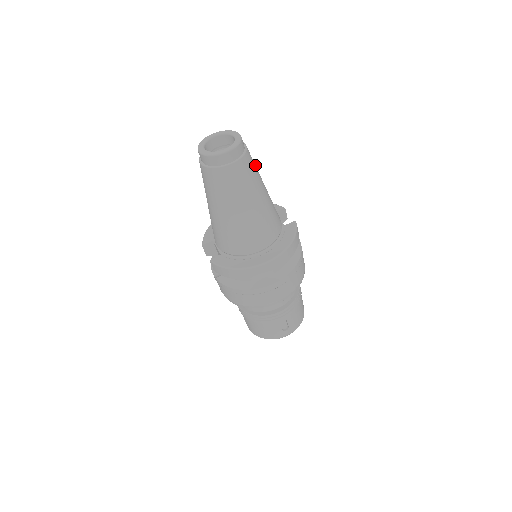
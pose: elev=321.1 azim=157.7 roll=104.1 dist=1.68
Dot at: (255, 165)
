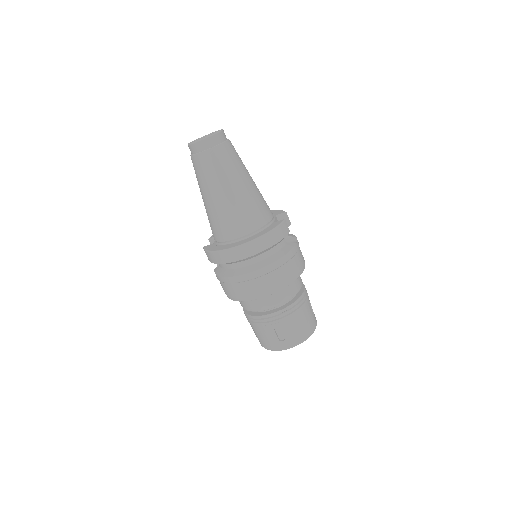
Dot at: (238, 159)
